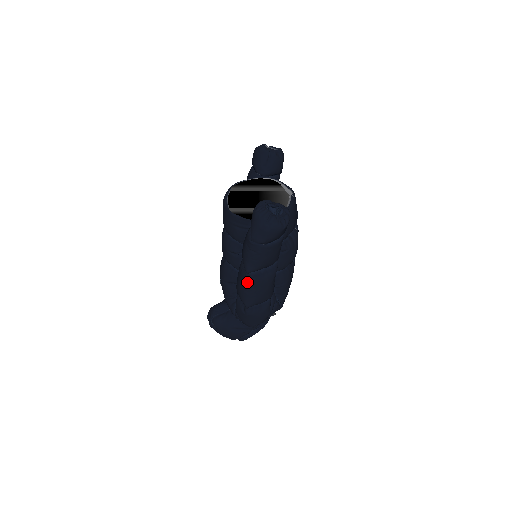
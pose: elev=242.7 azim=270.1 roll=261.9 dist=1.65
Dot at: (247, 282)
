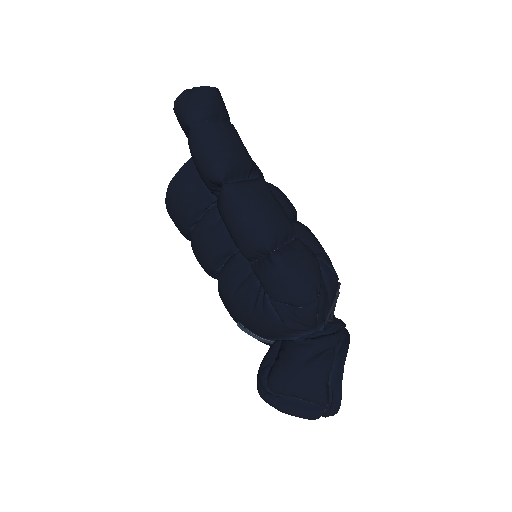
Dot at: (232, 196)
